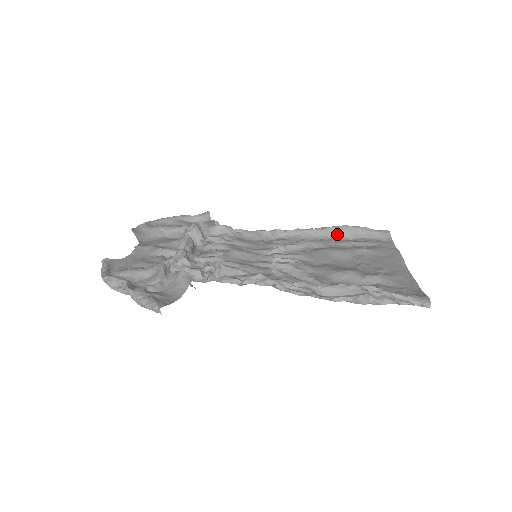
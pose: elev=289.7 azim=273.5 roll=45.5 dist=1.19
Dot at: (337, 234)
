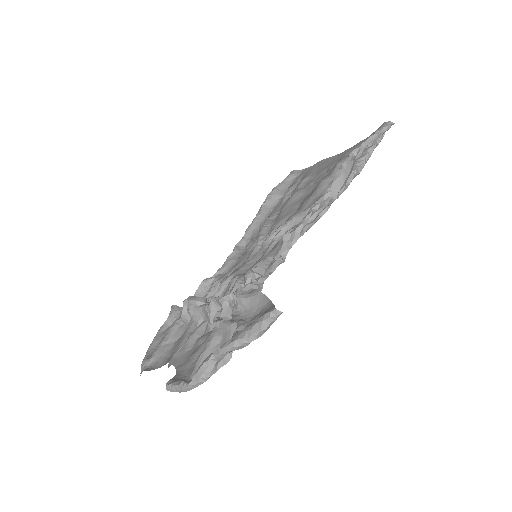
Dot at: (271, 204)
